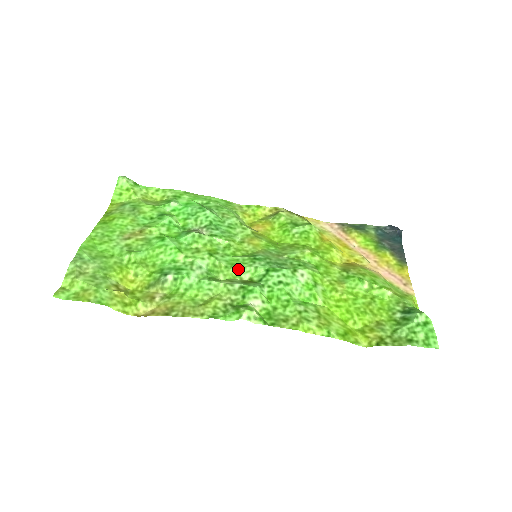
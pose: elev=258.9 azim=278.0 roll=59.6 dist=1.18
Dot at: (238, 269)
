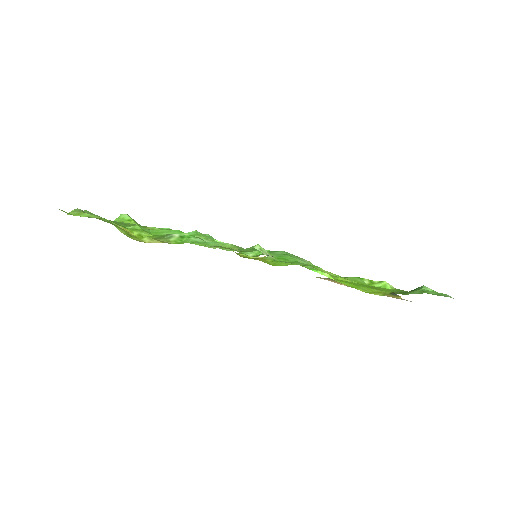
Dot at: occluded
